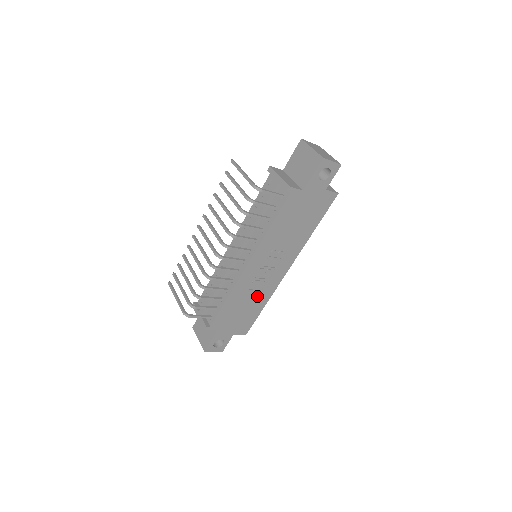
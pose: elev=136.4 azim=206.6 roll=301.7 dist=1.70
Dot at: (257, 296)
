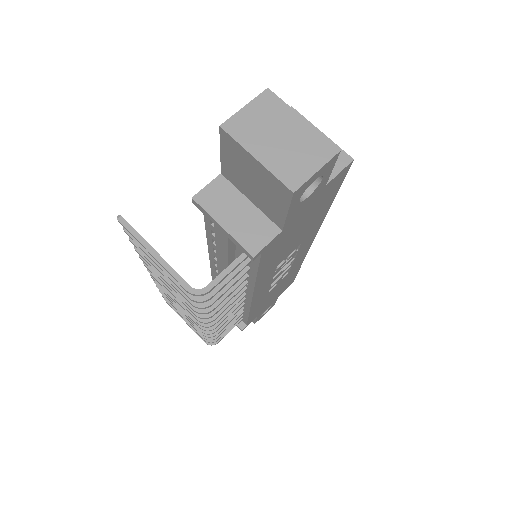
Dot at: (285, 277)
